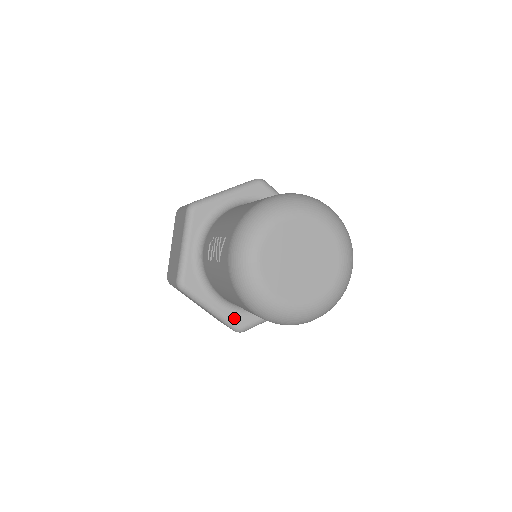
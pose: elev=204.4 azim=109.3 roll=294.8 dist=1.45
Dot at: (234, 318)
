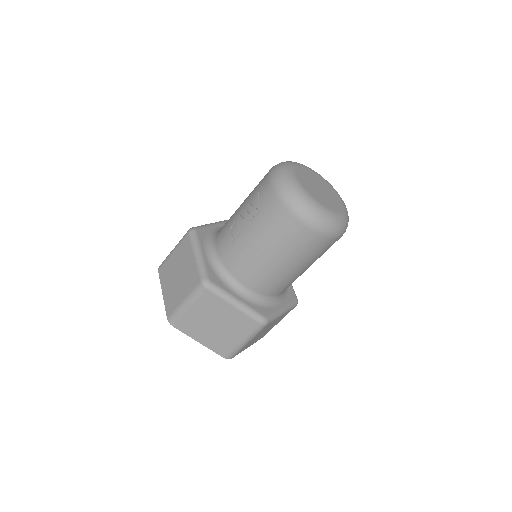
Dot at: (257, 309)
